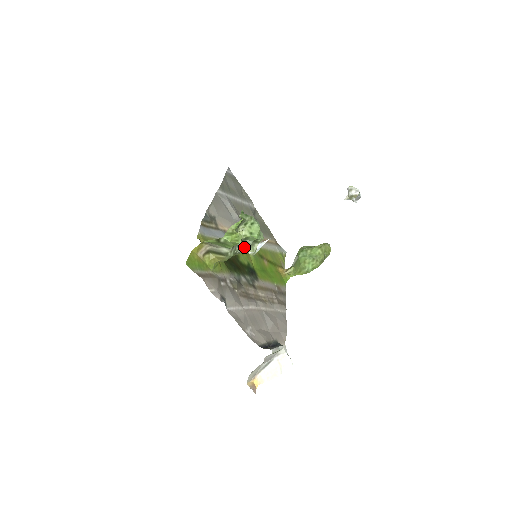
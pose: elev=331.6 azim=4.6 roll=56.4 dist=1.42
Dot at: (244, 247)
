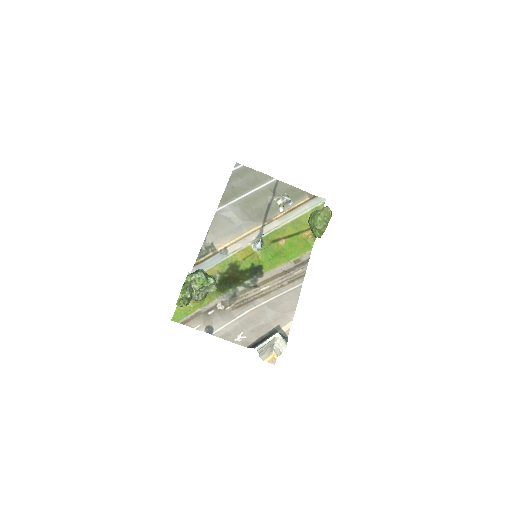
Dot at: (207, 290)
